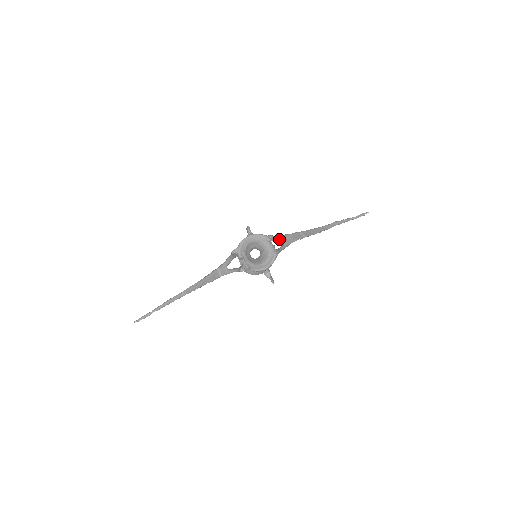
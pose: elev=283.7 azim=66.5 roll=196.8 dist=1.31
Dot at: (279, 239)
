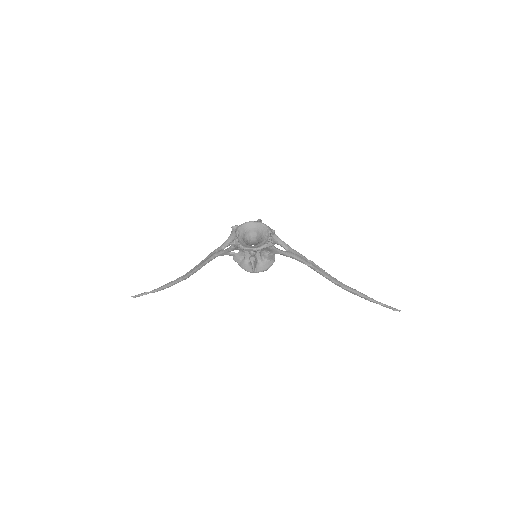
Dot at: (283, 245)
